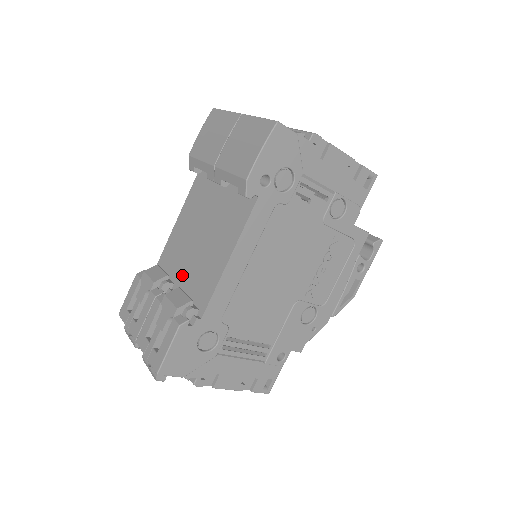
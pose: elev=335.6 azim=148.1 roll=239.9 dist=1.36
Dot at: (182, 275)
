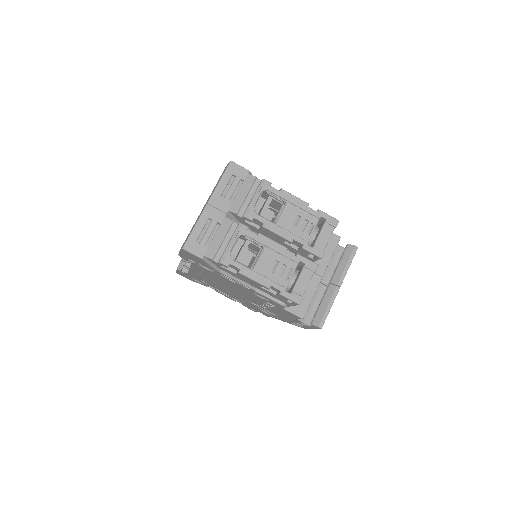
Dot at: occluded
